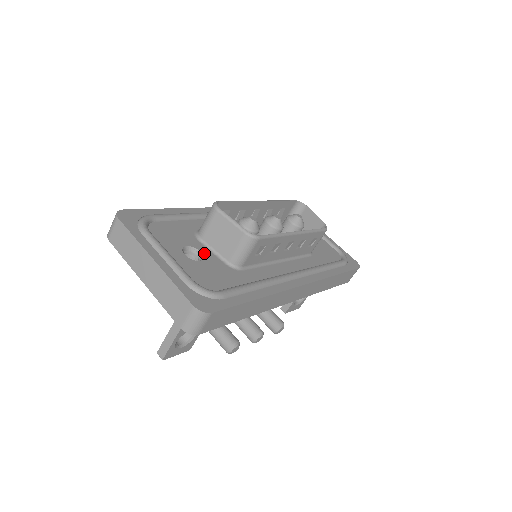
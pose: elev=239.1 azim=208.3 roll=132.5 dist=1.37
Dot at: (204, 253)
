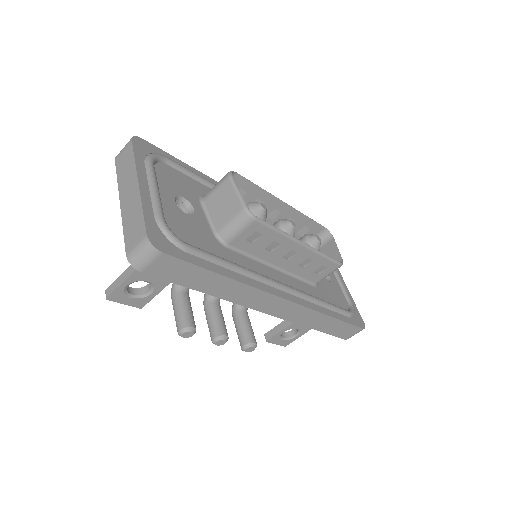
Dot at: (197, 212)
